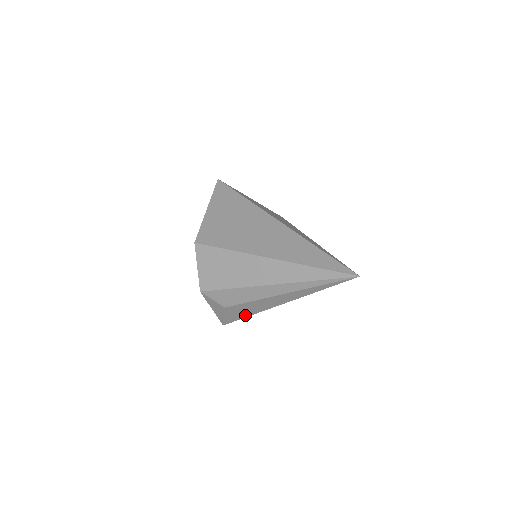
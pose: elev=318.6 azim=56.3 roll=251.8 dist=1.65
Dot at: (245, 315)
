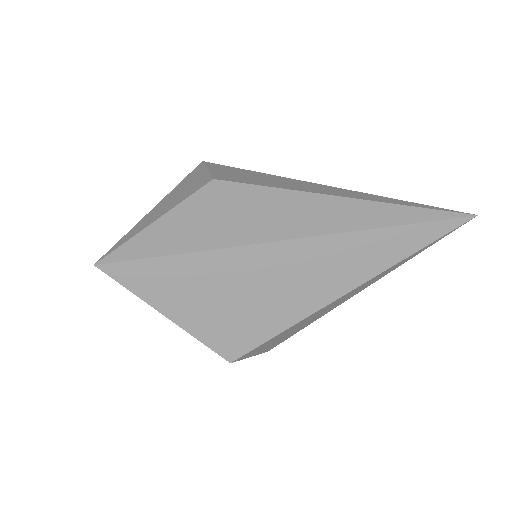
Dot at: occluded
